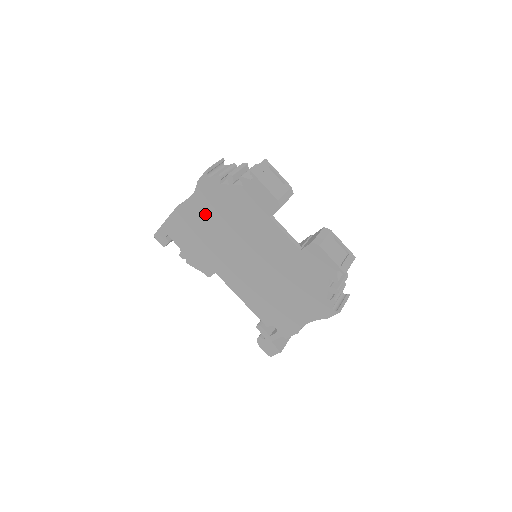
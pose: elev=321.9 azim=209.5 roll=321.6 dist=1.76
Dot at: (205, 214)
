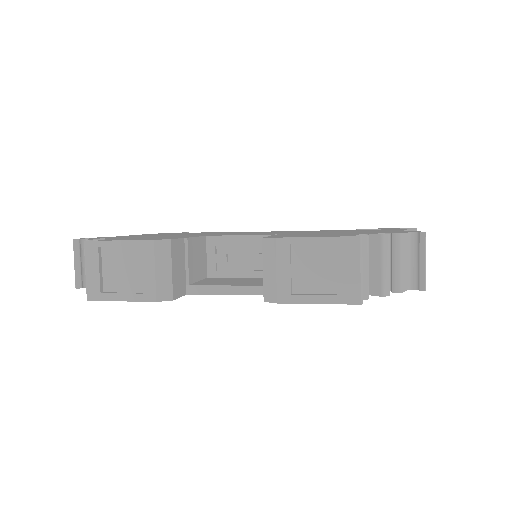
Dot at: occluded
